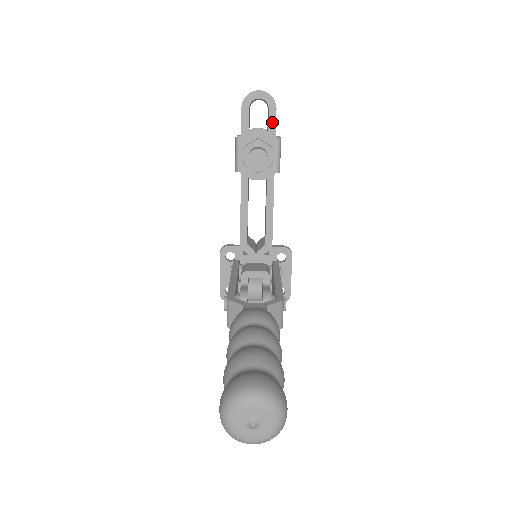
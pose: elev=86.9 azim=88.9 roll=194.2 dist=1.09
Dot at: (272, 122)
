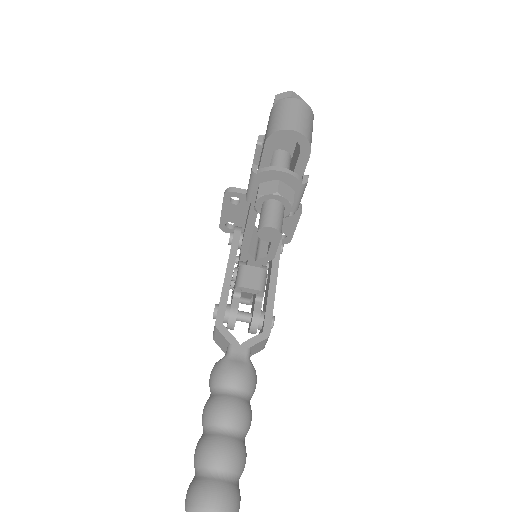
Dot at: (301, 164)
